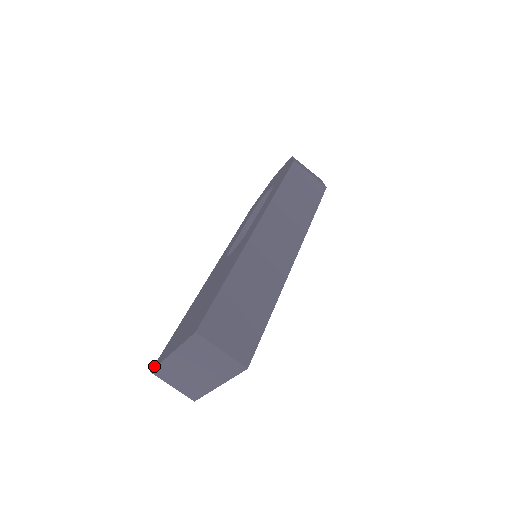
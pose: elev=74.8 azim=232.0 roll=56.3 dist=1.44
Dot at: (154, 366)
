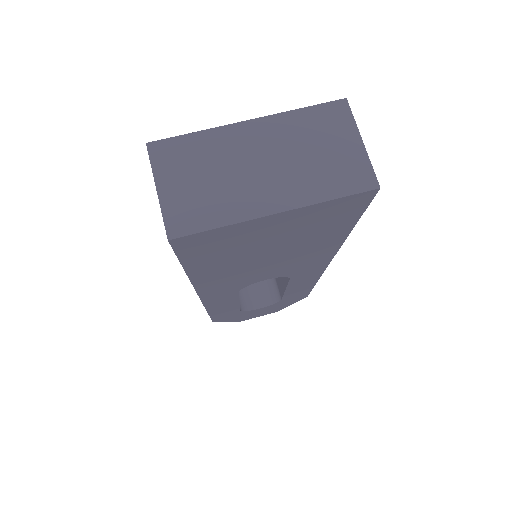
Dot at: (160, 144)
